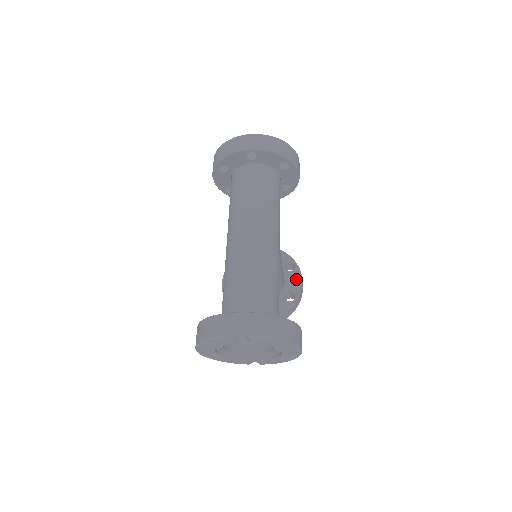
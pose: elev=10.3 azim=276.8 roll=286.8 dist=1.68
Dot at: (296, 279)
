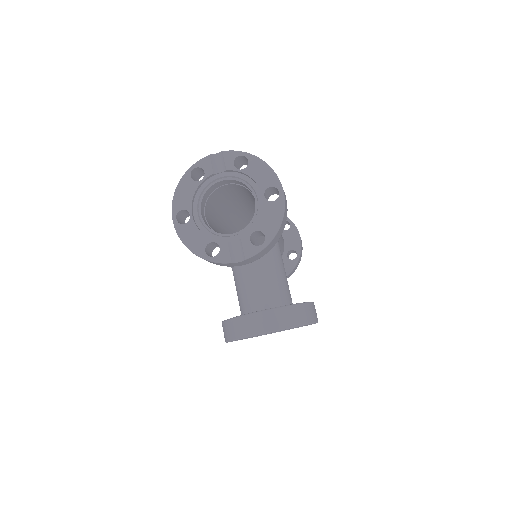
Dot at: occluded
